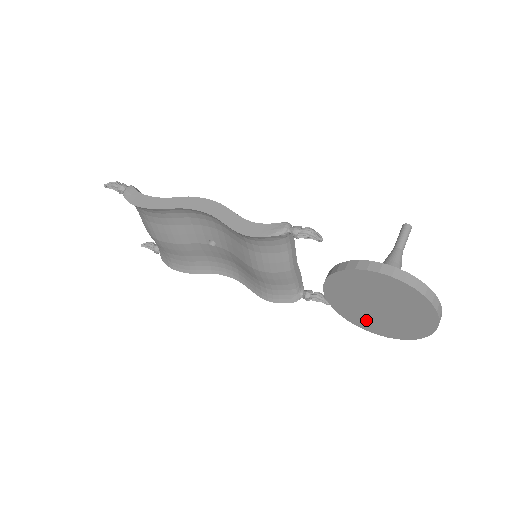
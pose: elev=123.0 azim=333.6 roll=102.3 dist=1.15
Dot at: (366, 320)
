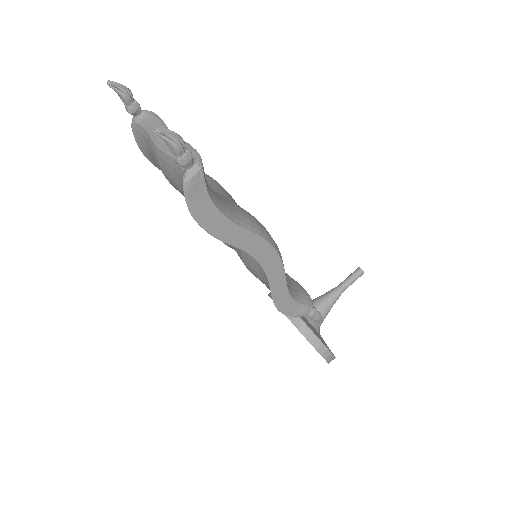
Dot at: occluded
